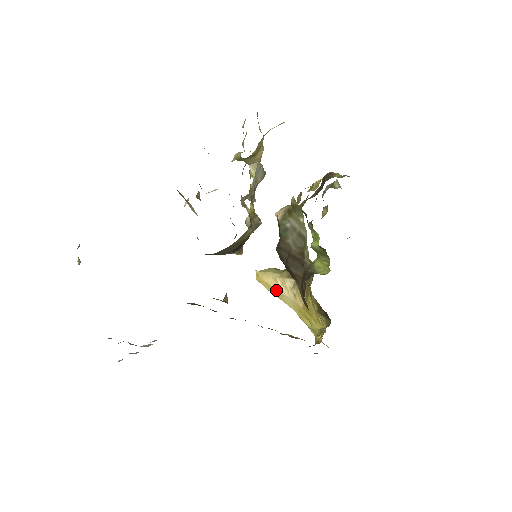
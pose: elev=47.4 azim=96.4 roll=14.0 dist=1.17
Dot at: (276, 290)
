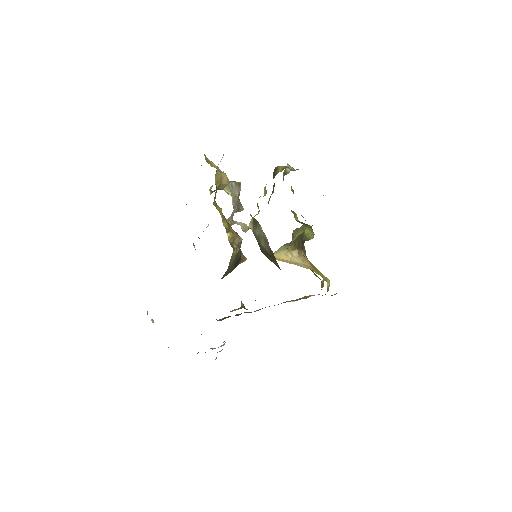
Dot at: (291, 261)
